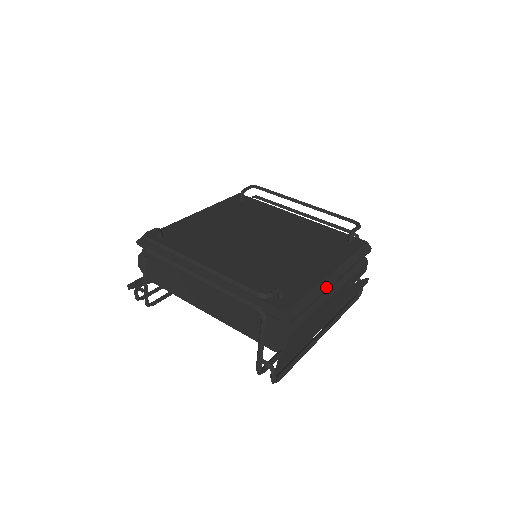
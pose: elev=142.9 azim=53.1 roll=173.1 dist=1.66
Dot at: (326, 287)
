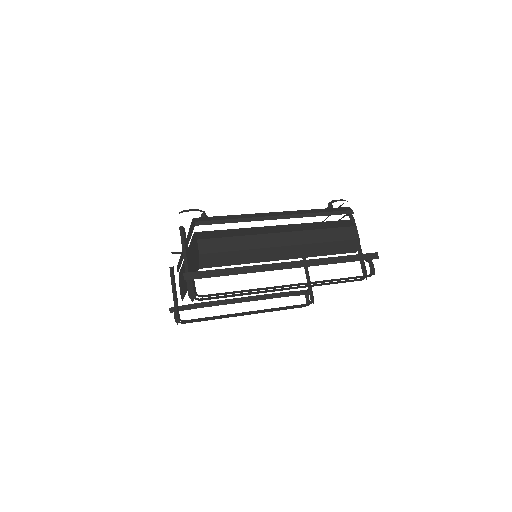
Dot at: (258, 216)
